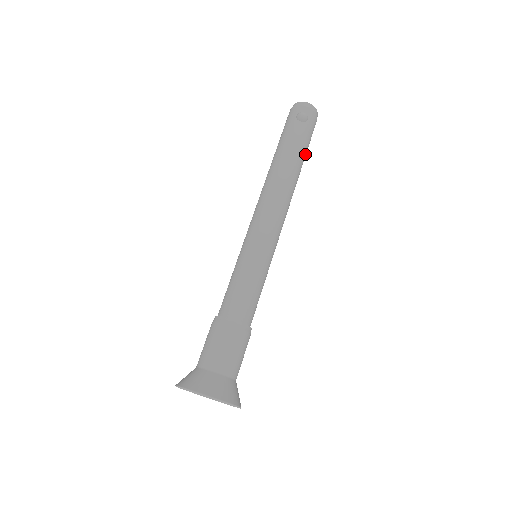
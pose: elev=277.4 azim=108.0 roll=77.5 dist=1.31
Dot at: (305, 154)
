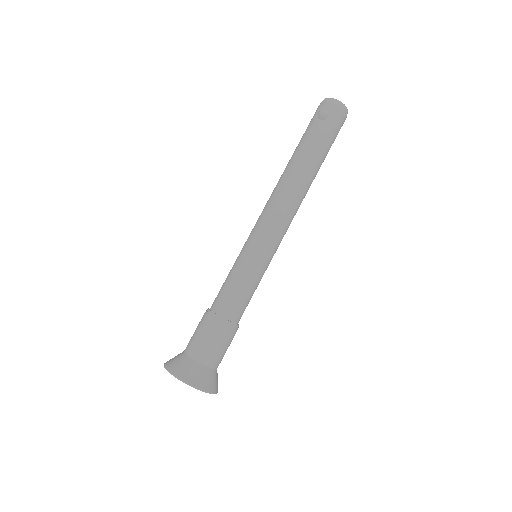
Dot at: (323, 153)
